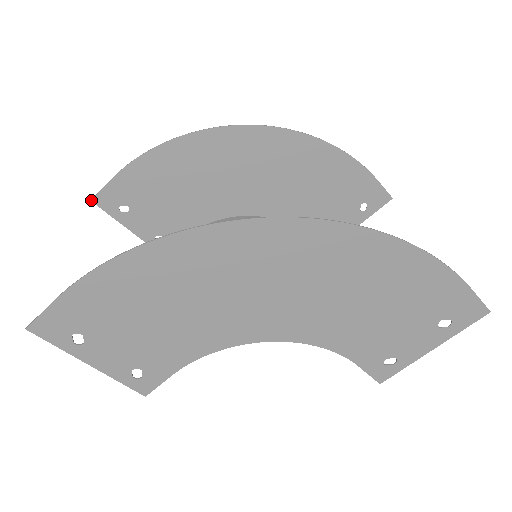
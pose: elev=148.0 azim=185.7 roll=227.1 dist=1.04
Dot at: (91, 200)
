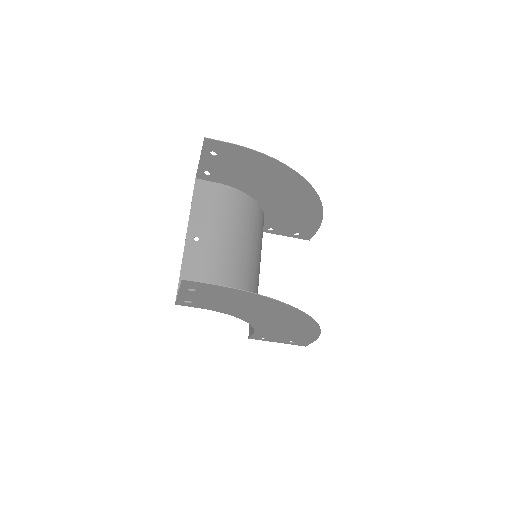
Dot at: (205, 137)
